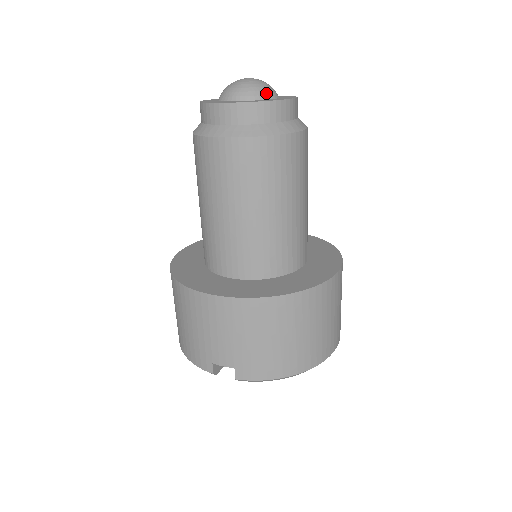
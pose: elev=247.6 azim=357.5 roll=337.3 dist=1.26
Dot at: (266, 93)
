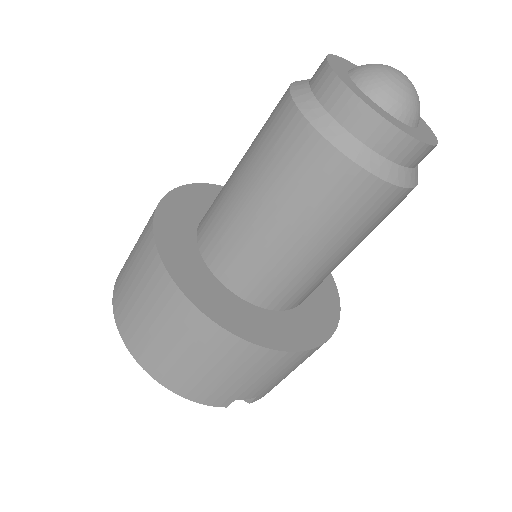
Dot at: occluded
